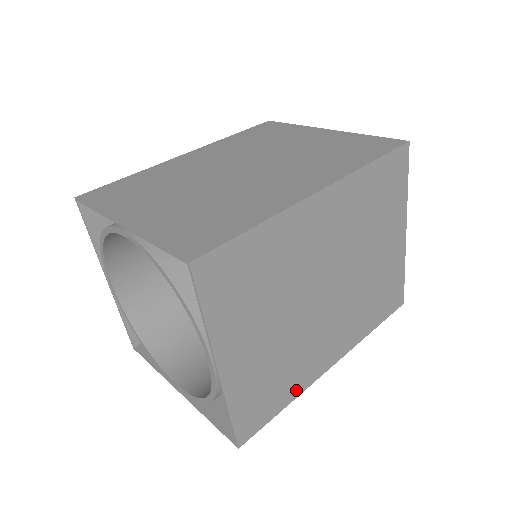
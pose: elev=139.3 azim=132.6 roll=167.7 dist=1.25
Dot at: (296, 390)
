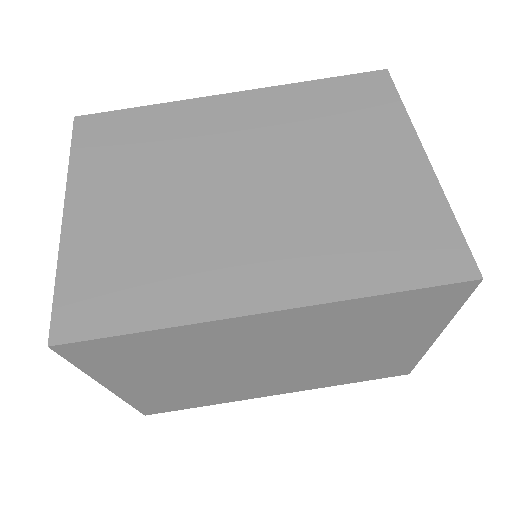
Dot at: (221, 401)
